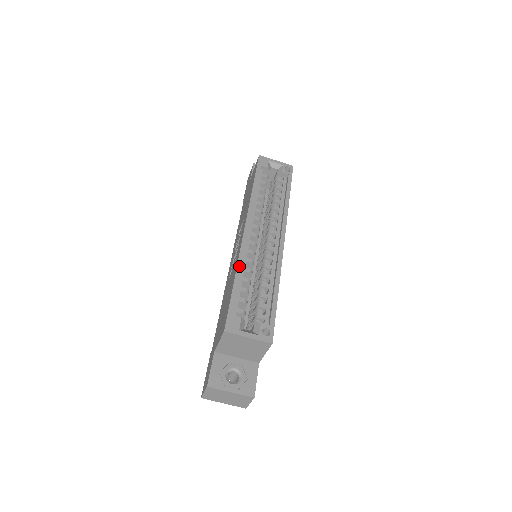
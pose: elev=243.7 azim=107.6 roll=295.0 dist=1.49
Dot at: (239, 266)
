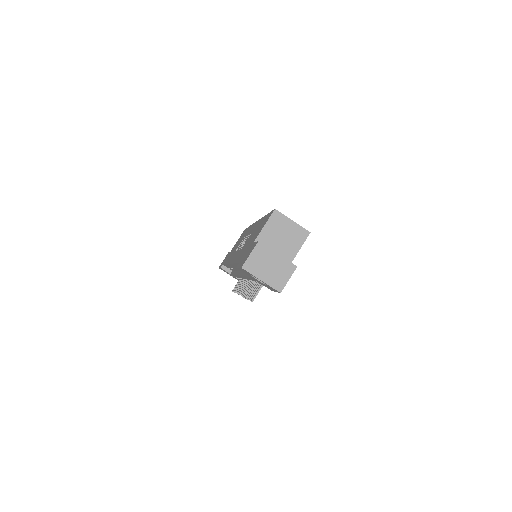
Dot at: occluded
